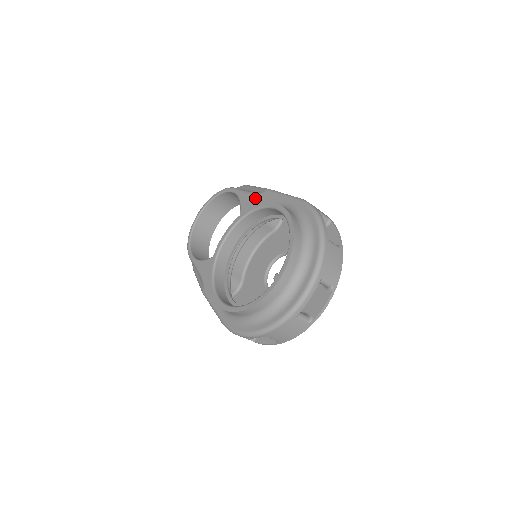
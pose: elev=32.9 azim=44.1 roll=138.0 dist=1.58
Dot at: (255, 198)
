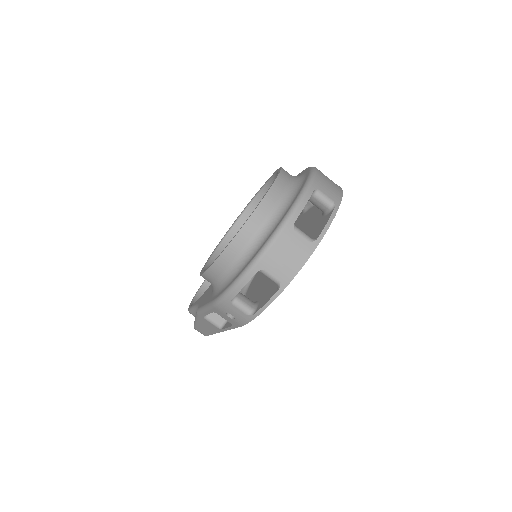
Dot at: occluded
